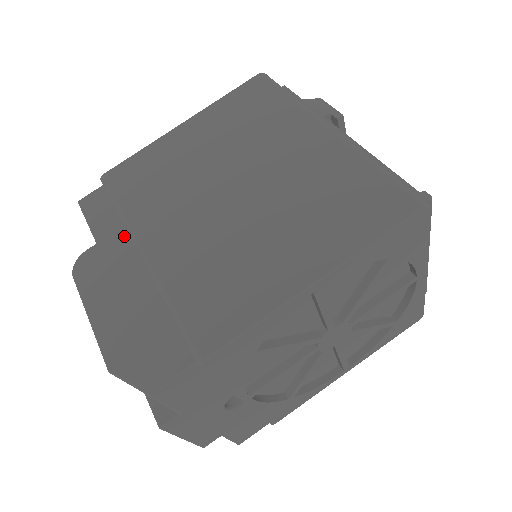
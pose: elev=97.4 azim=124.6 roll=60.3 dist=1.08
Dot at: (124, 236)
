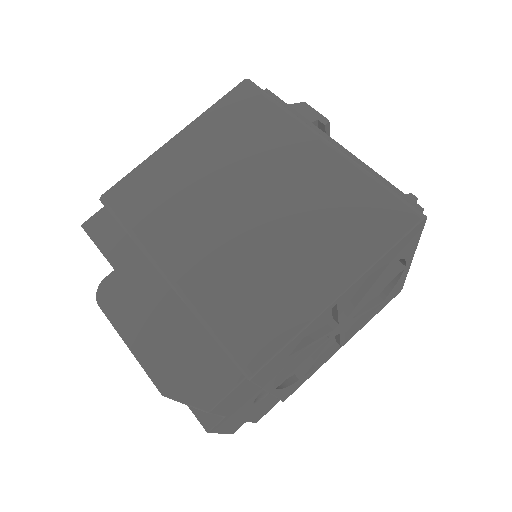
Dot at: (142, 260)
